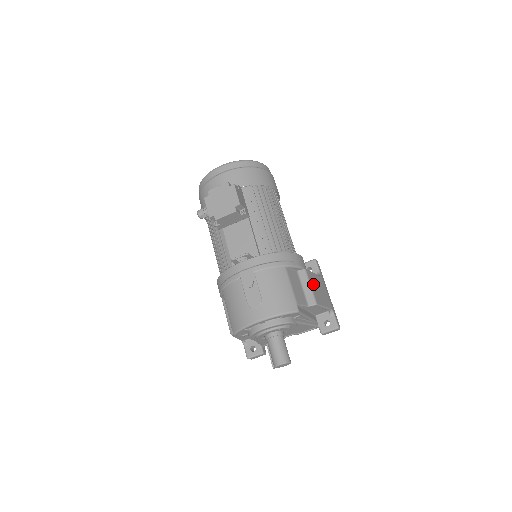
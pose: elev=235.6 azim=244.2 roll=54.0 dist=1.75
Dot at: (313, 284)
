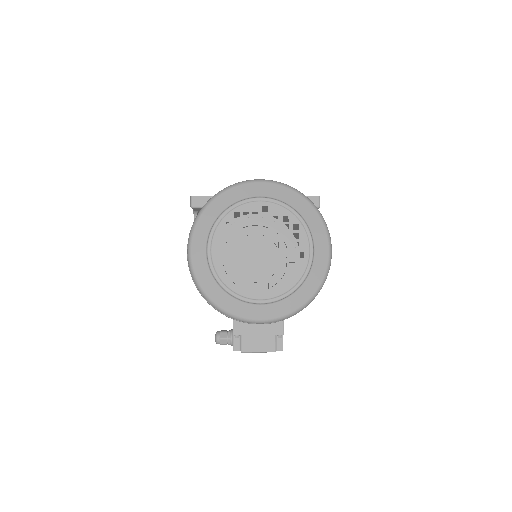
Dot at: occluded
